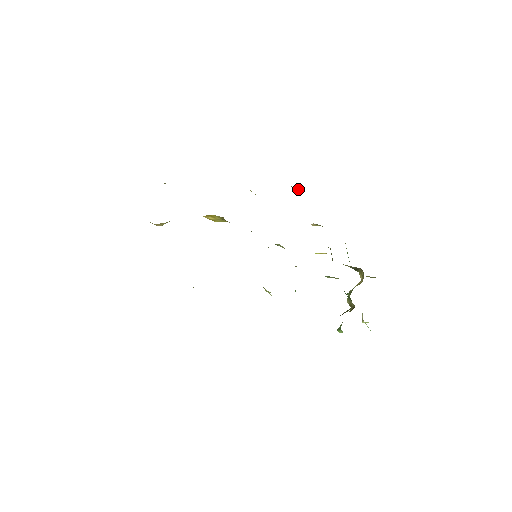
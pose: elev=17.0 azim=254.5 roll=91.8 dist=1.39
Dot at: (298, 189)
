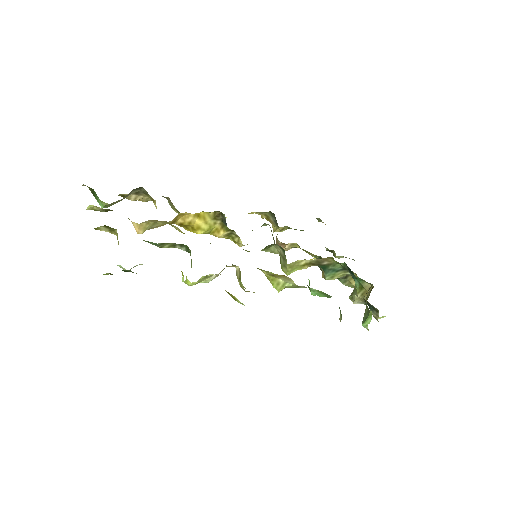
Dot at: (263, 216)
